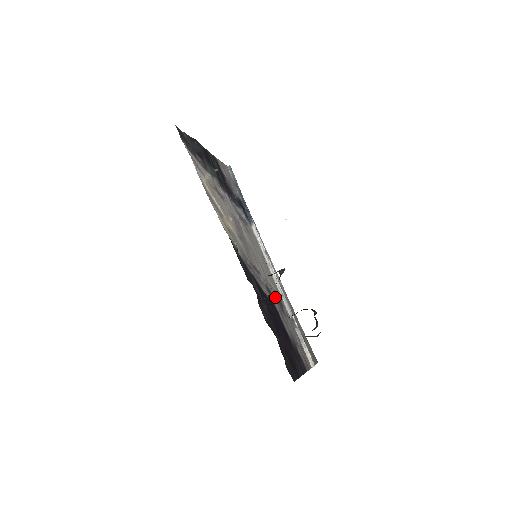
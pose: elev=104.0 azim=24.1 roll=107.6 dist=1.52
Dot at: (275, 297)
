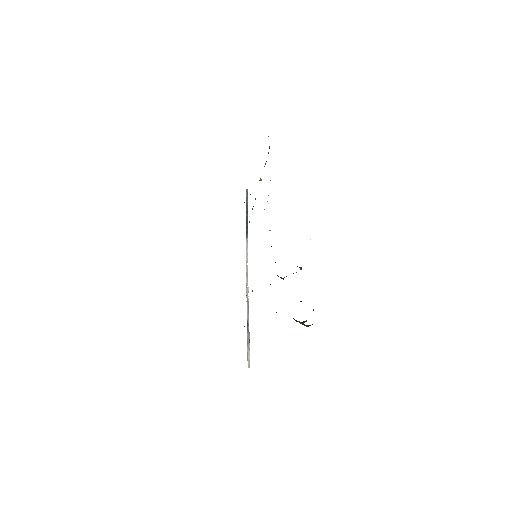
Dot at: occluded
